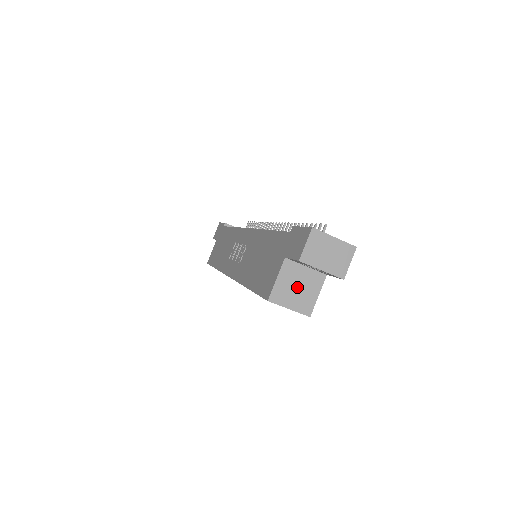
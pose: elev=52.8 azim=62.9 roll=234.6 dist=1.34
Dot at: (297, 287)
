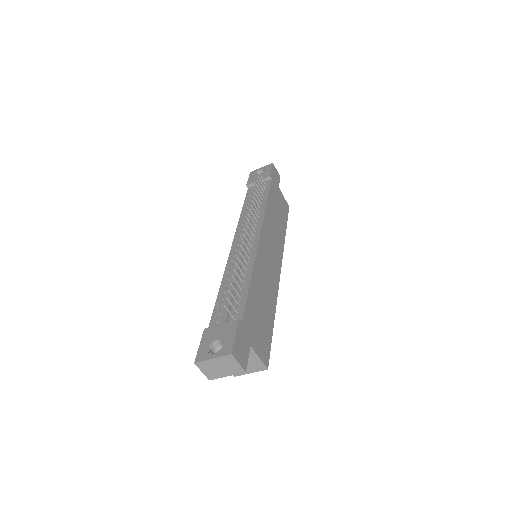
Dot at: occluded
